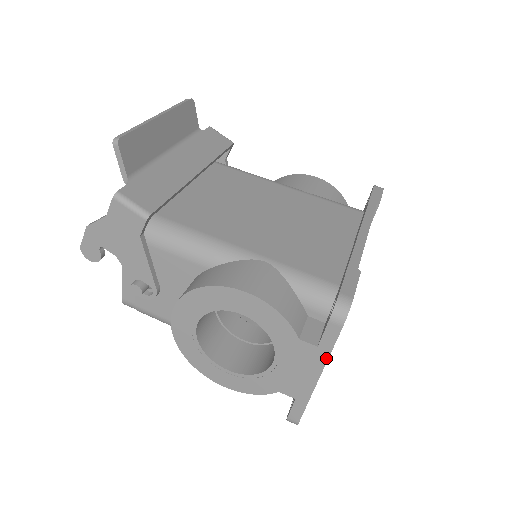
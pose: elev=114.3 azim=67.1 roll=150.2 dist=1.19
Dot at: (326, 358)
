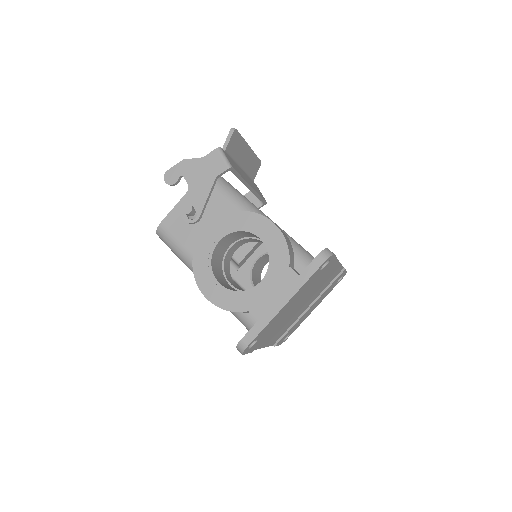
Dot at: (300, 286)
